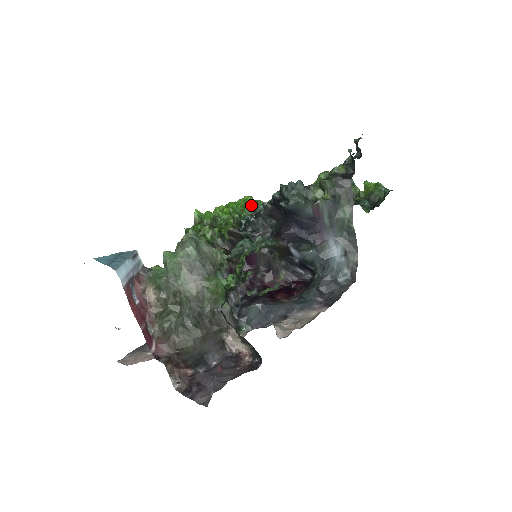
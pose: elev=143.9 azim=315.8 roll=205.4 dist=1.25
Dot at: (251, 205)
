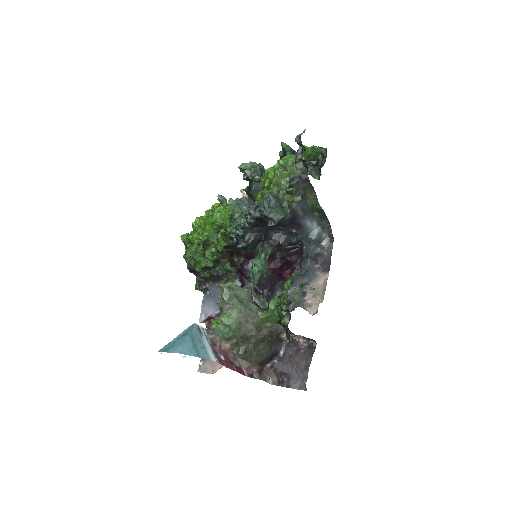
Dot at: (229, 217)
